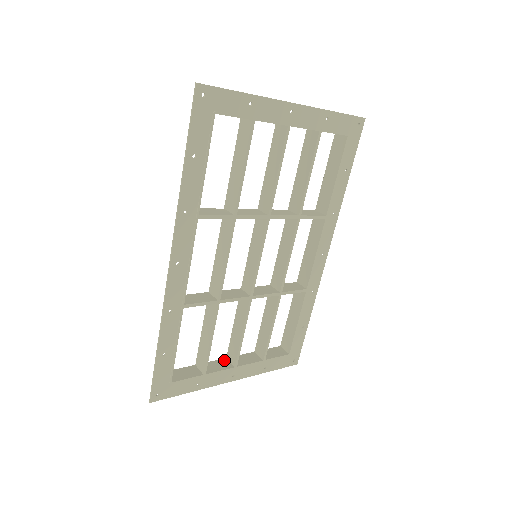
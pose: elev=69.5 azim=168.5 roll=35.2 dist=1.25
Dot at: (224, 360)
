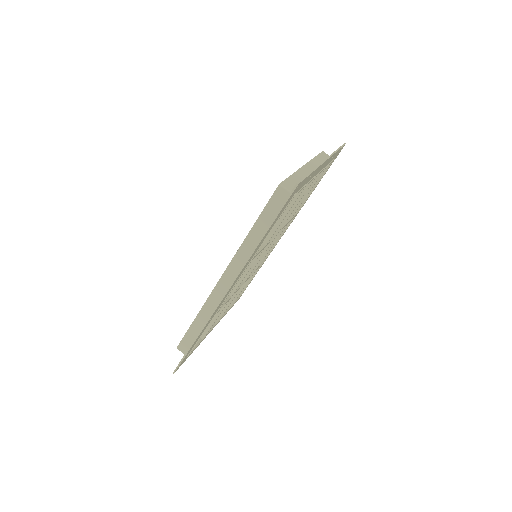
Dot at: occluded
